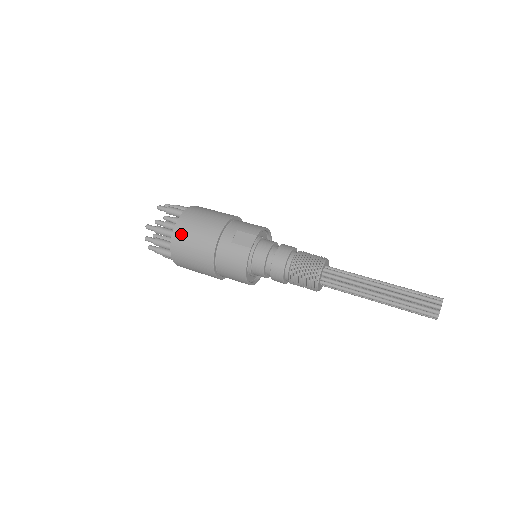
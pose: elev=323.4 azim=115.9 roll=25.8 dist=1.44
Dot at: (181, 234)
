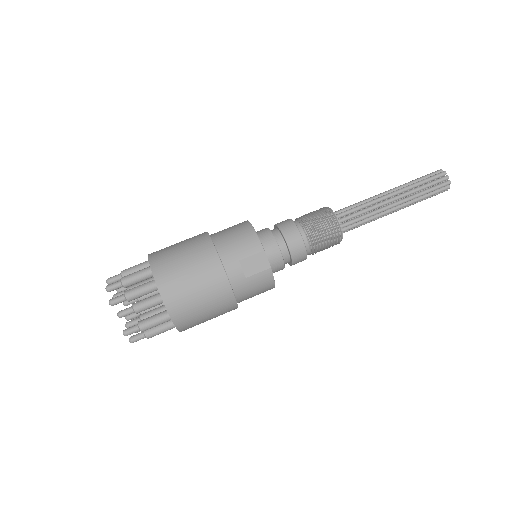
Dot at: (184, 314)
